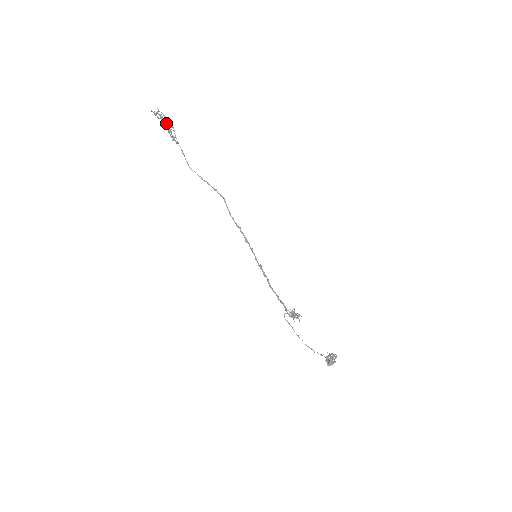
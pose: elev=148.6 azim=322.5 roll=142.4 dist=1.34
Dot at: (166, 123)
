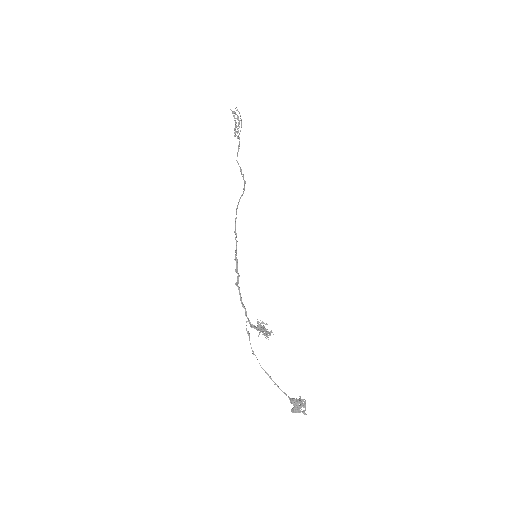
Dot at: (239, 121)
